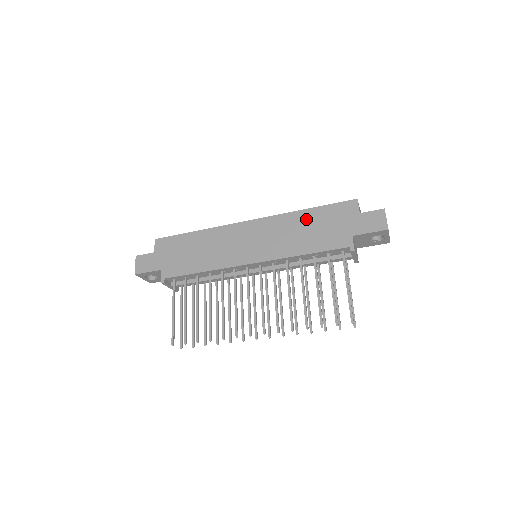
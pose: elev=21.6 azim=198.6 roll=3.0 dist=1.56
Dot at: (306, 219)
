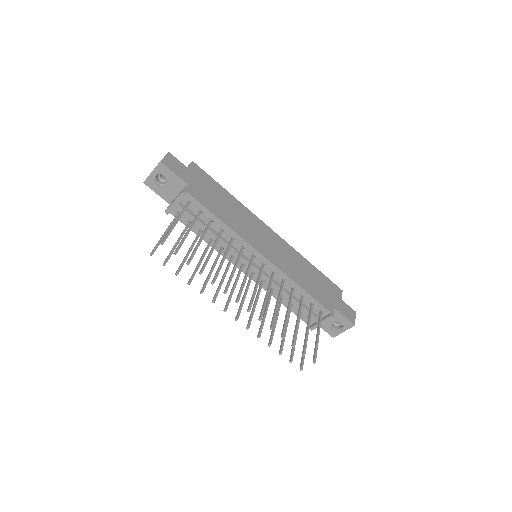
Dot at: (310, 269)
